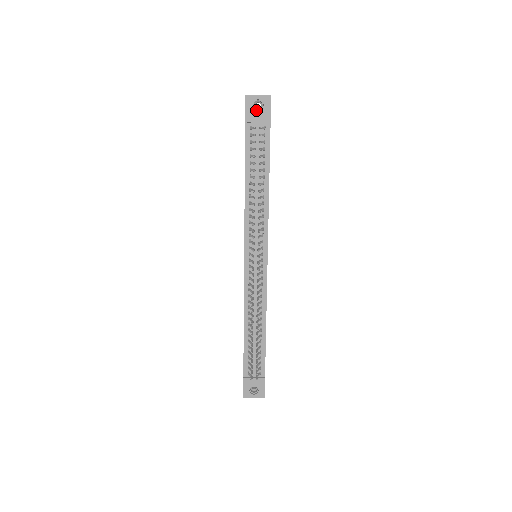
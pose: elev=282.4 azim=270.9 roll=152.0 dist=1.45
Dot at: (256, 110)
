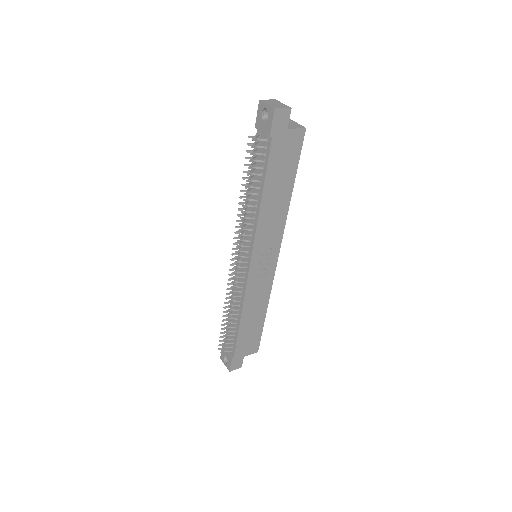
Dot at: (265, 119)
